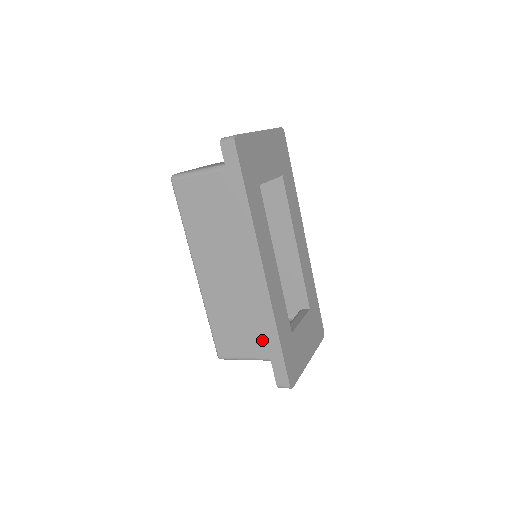
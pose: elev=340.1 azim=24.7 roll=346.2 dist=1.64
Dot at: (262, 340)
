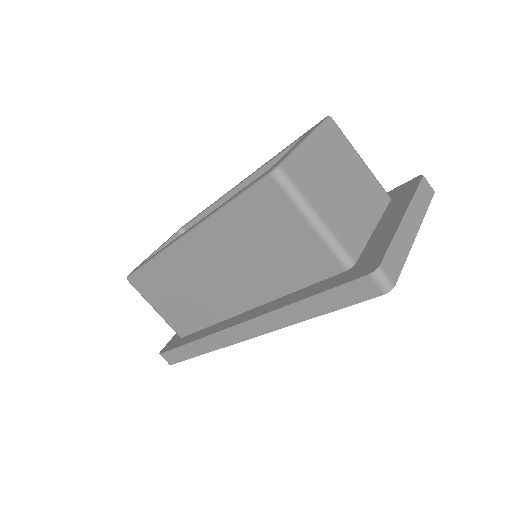
Dot at: (184, 322)
